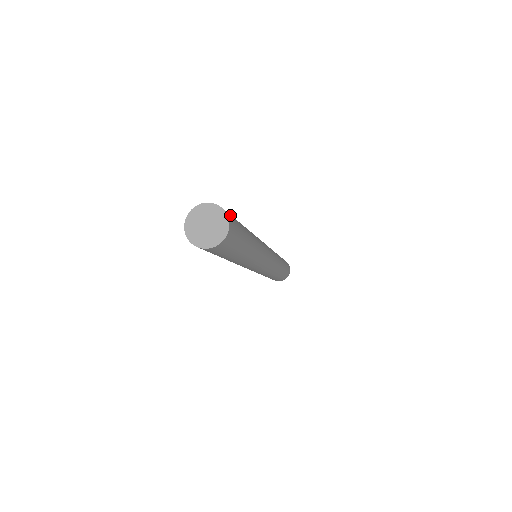
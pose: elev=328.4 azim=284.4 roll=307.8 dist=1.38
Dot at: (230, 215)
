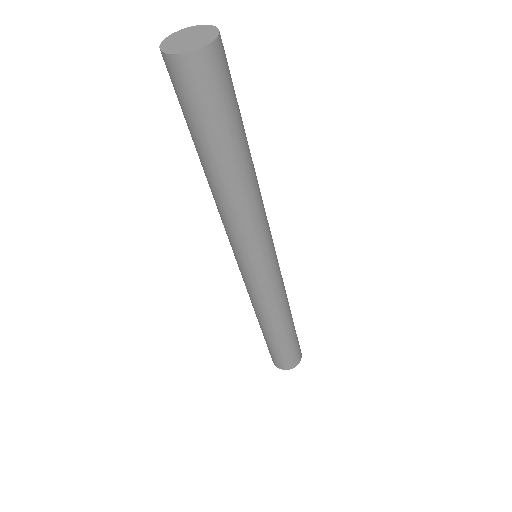
Dot at: occluded
